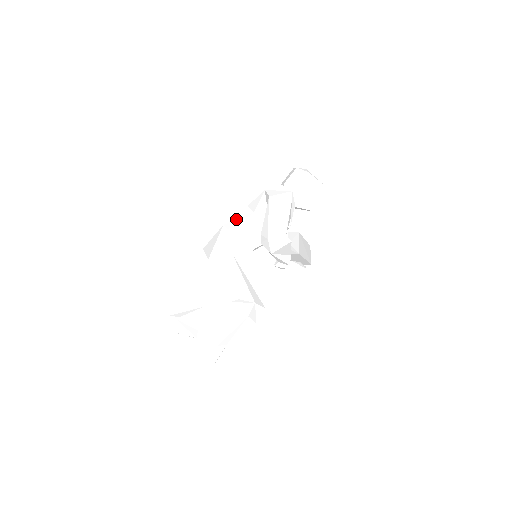
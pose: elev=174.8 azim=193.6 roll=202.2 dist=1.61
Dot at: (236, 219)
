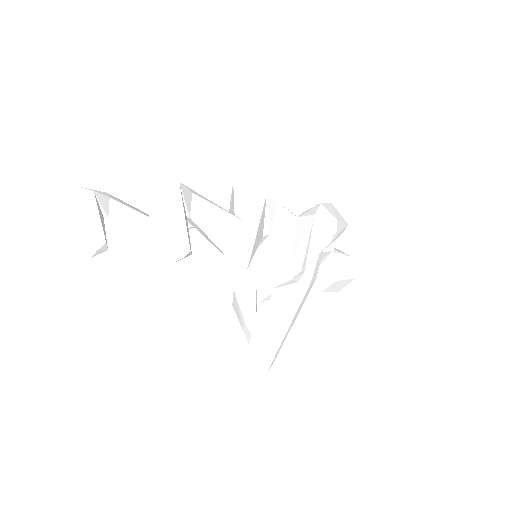
Dot at: occluded
